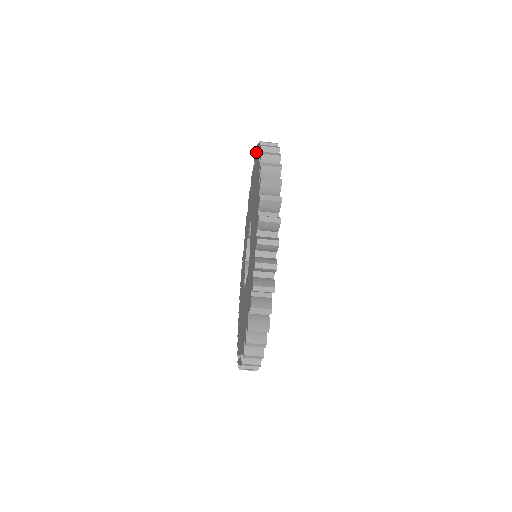
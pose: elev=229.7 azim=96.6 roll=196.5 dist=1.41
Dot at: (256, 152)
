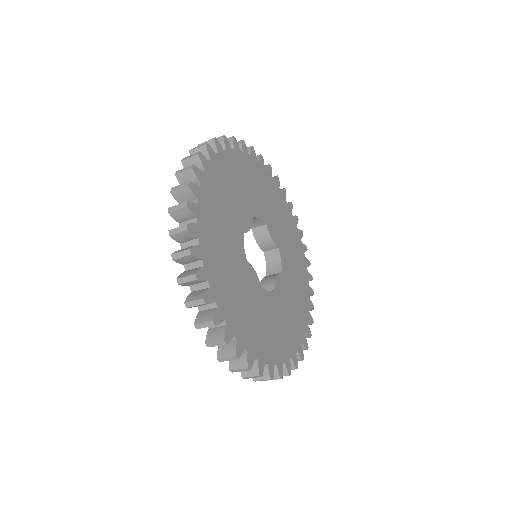
Dot at: occluded
